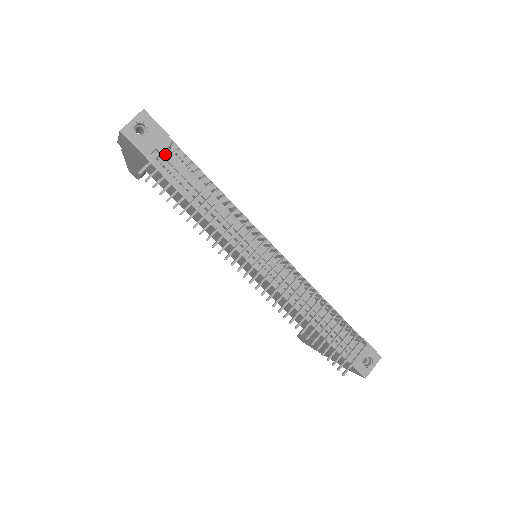
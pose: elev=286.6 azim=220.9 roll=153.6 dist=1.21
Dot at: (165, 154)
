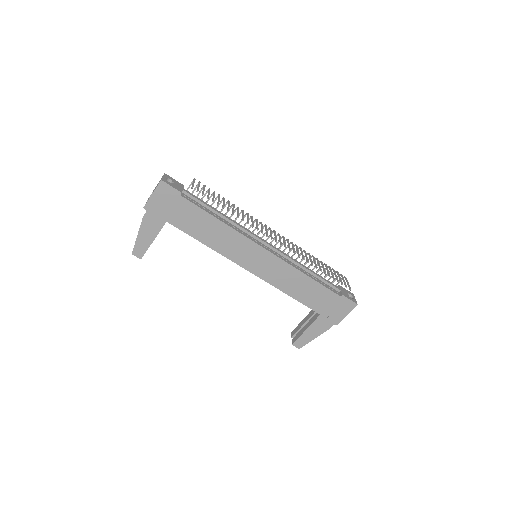
Dot at: (188, 193)
